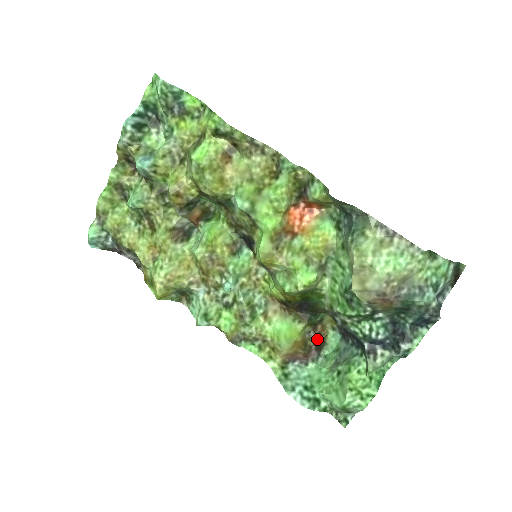
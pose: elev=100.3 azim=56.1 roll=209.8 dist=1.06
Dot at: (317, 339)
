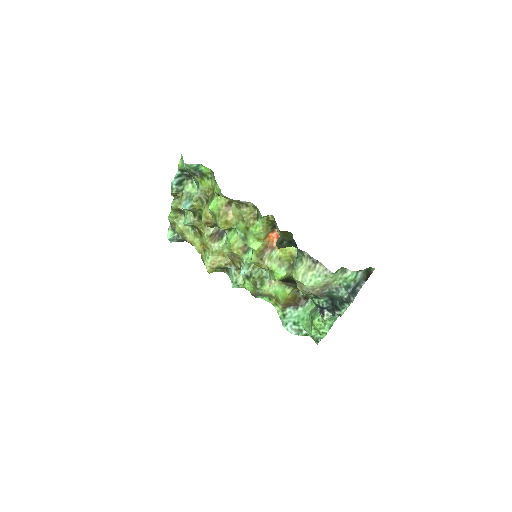
Dot at: occluded
